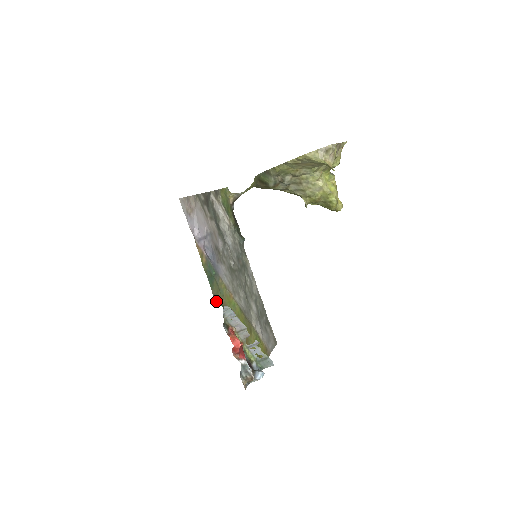
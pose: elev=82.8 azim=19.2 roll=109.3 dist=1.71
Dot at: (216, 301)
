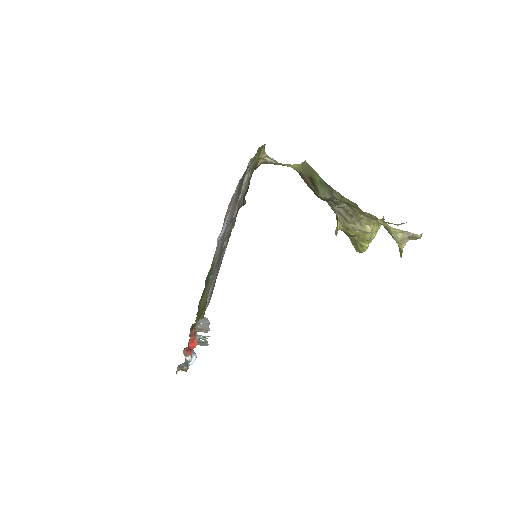
Dot at: (198, 307)
